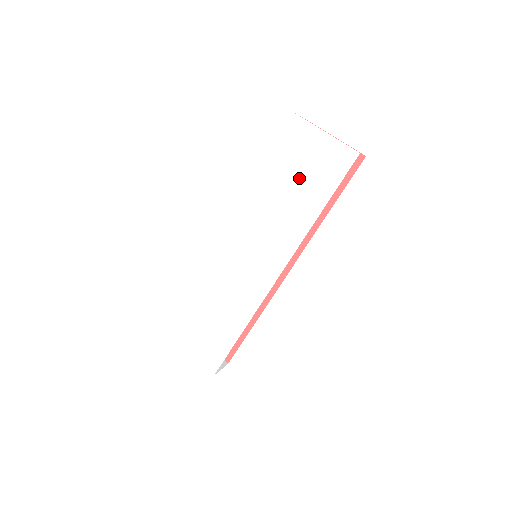
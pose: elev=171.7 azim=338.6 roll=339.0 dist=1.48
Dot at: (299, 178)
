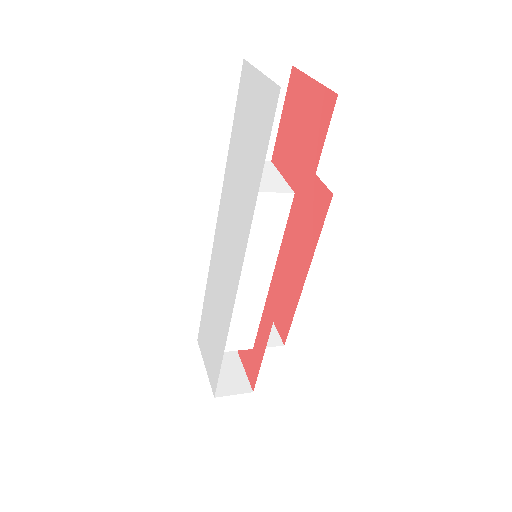
Dot at: (247, 144)
